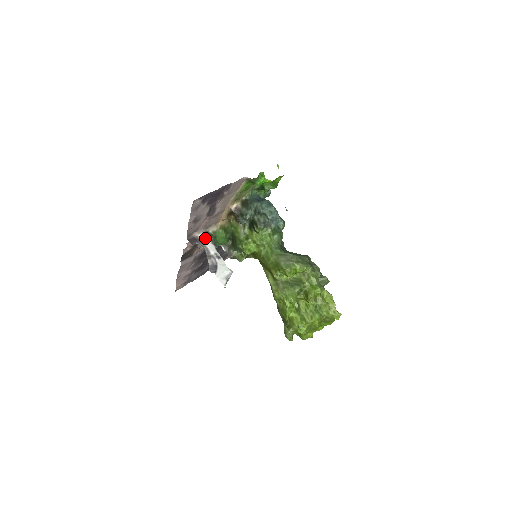
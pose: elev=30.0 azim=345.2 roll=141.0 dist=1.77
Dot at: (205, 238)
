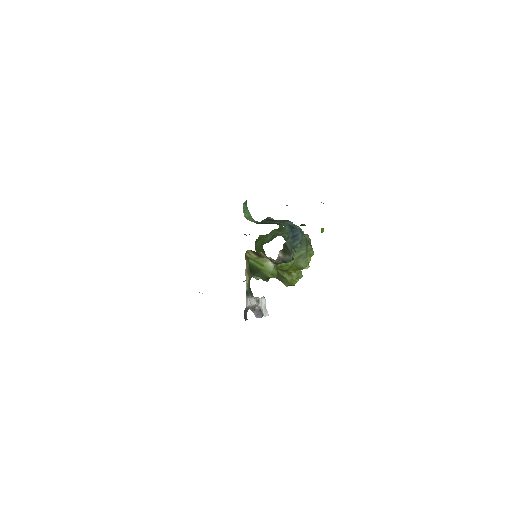
Dot at: (249, 301)
